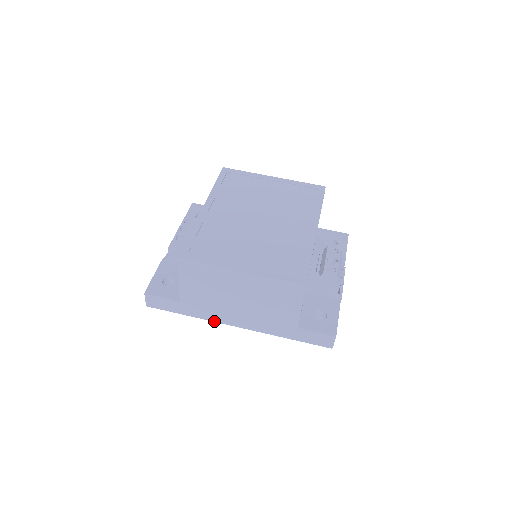
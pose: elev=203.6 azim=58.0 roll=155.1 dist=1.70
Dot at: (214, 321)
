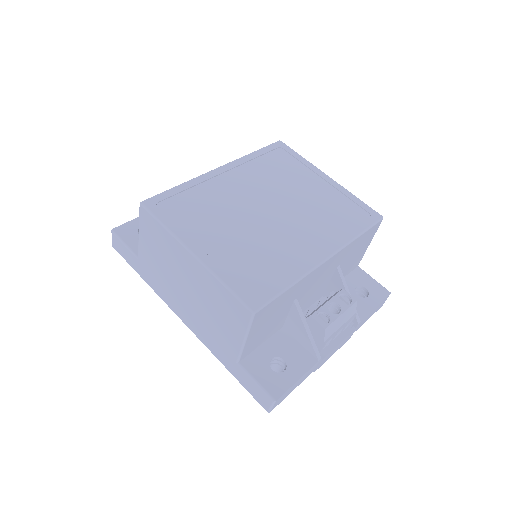
Dot at: (164, 300)
